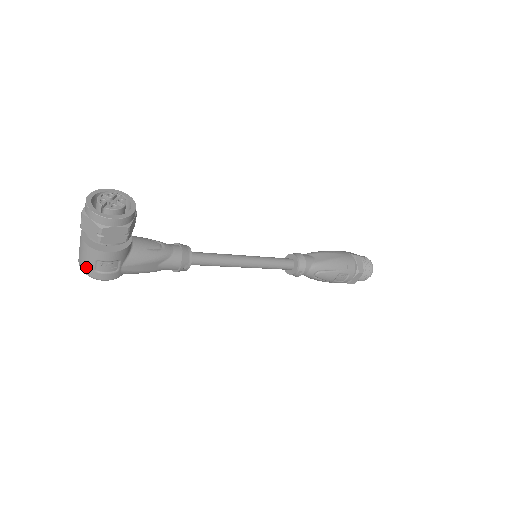
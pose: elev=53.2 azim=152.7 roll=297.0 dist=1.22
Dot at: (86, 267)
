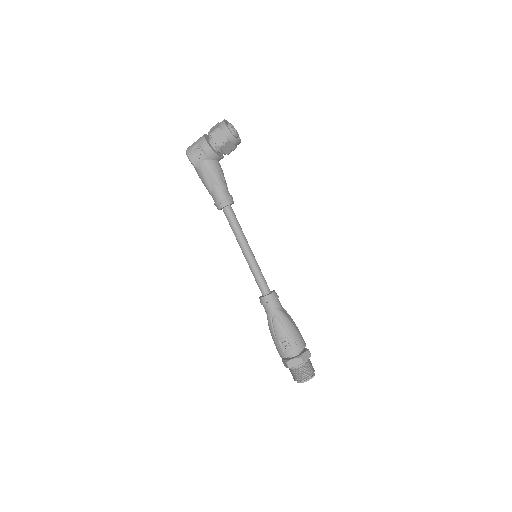
Dot at: (191, 146)
